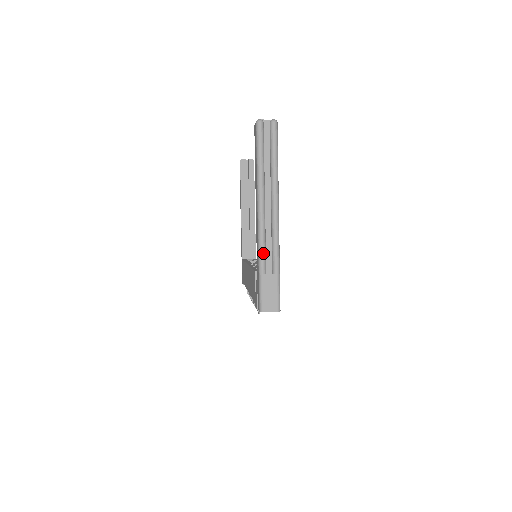
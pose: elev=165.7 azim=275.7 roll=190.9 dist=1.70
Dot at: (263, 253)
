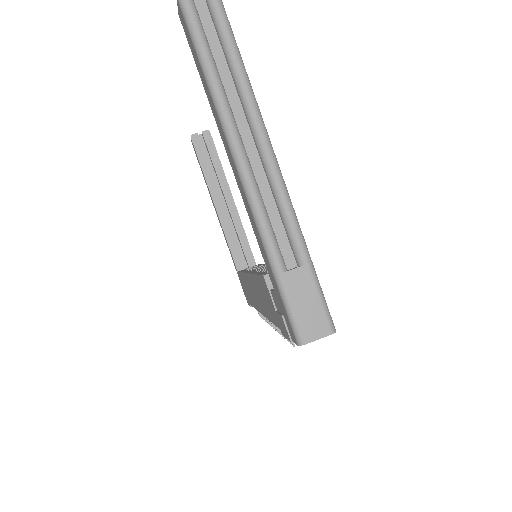
Dot at: (269, 233)
